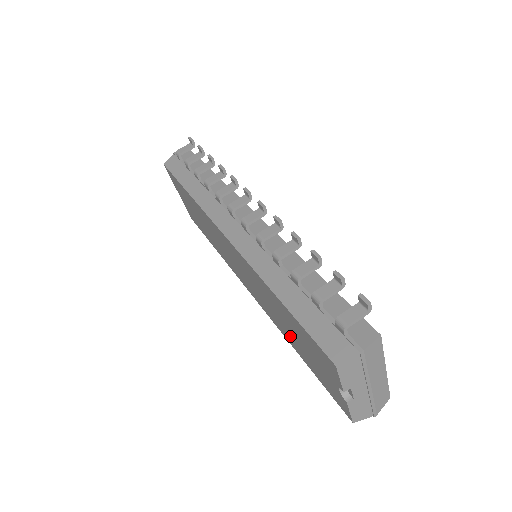
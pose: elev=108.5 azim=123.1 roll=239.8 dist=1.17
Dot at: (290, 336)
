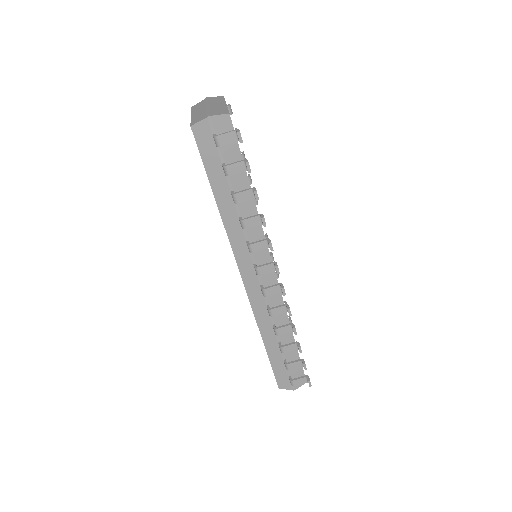
Dot at: occluded
